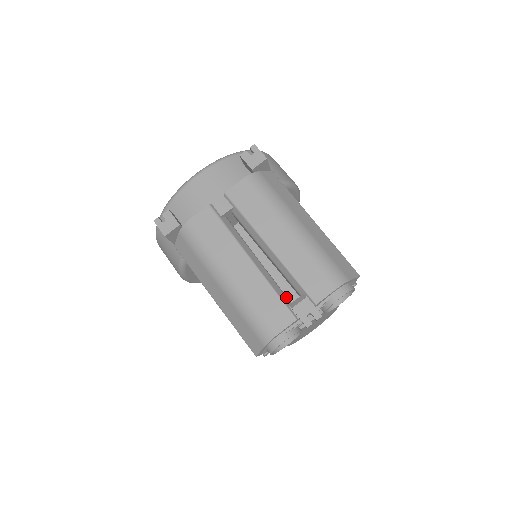
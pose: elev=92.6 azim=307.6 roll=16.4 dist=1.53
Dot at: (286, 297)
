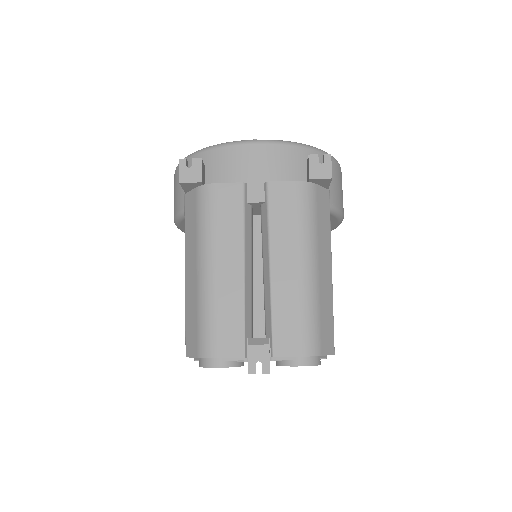
Dot at: (251, 327)
